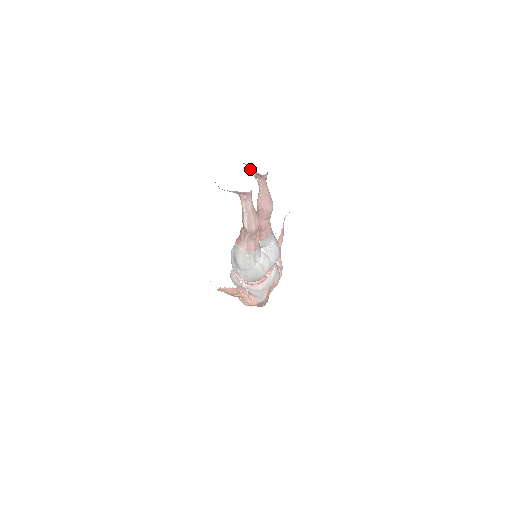
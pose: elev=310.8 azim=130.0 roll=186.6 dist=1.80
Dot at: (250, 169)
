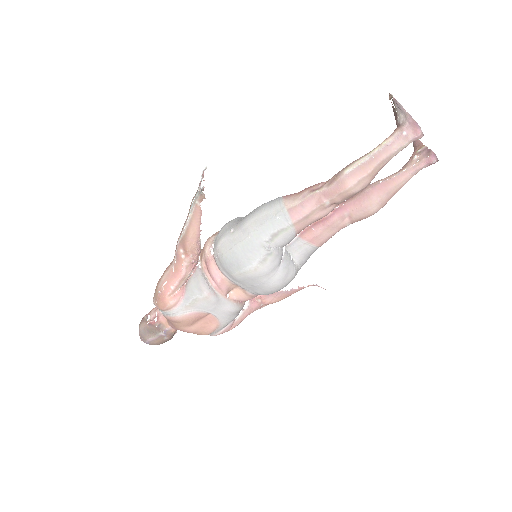
Dot at: (418, 144)
